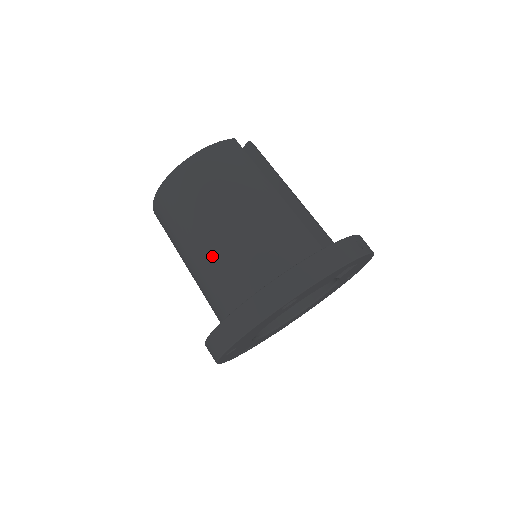
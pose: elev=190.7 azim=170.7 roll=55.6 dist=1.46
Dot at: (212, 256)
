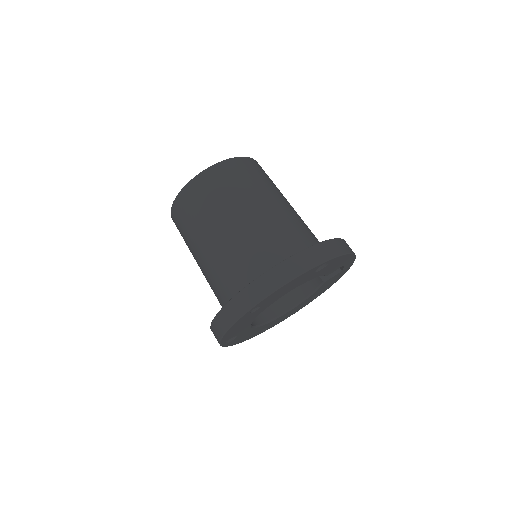
Dot at: (249, 228)
